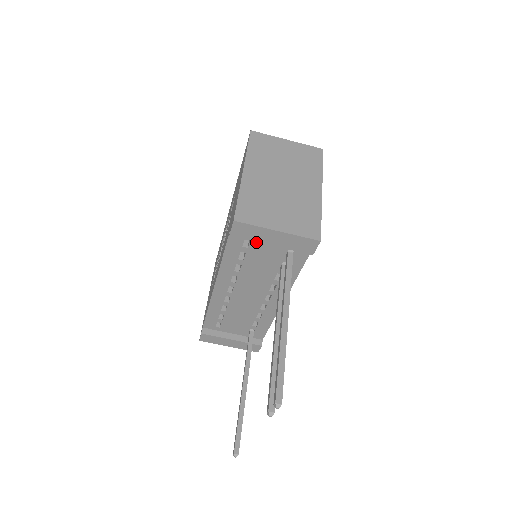
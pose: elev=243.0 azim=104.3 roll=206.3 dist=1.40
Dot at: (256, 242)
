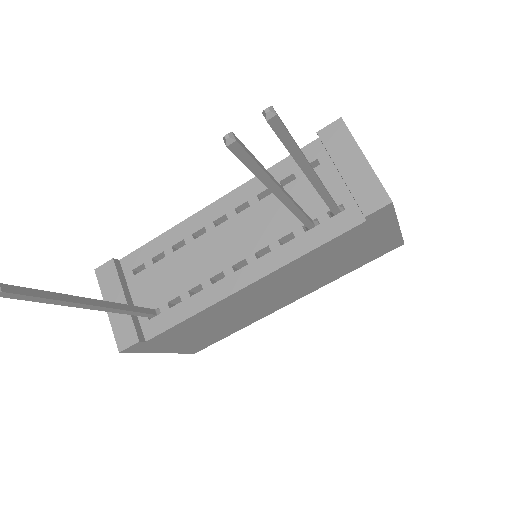
Dot at: (321, 171)
